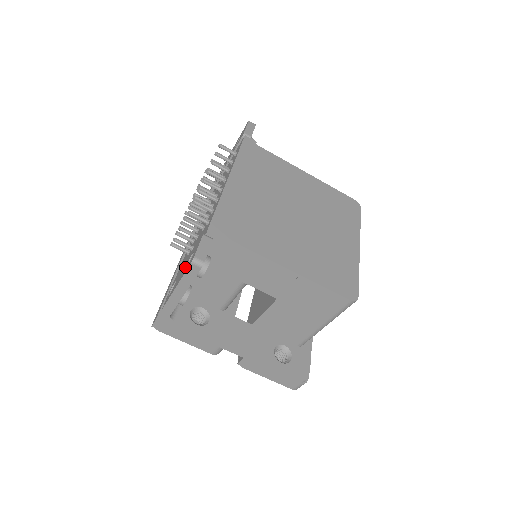
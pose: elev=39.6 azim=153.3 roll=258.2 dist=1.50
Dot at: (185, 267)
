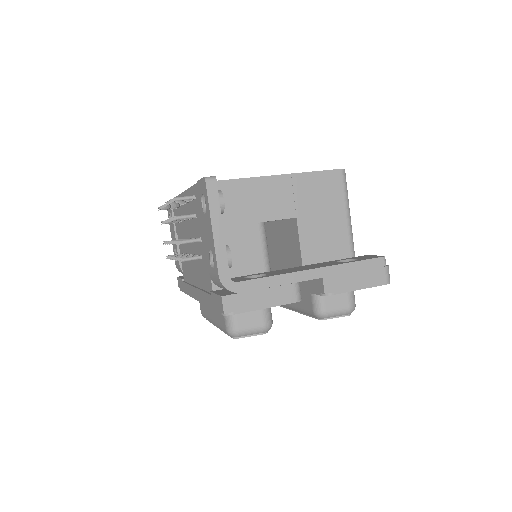
Dot at: (205, 214)
